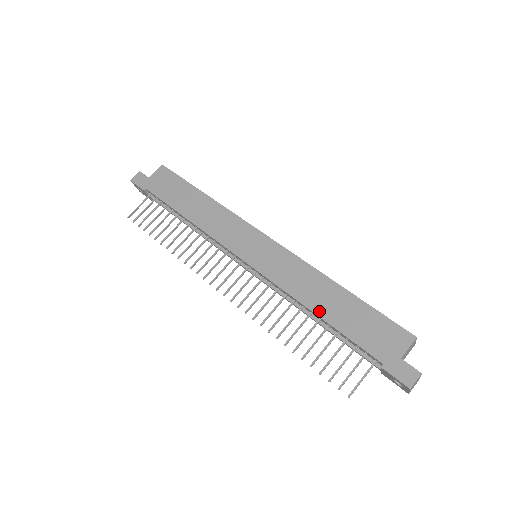
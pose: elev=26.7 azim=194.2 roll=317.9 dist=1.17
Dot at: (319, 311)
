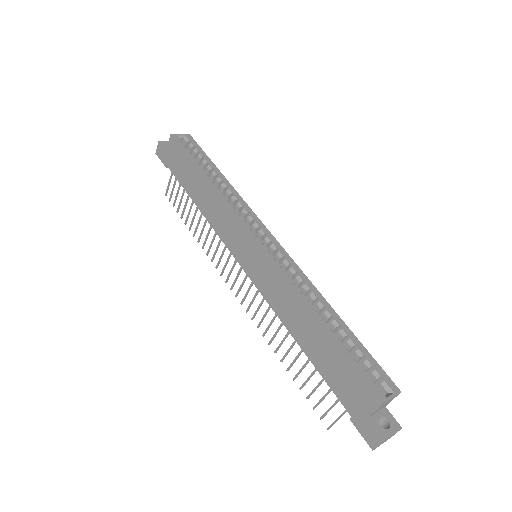
Dot at: (300, 342)
